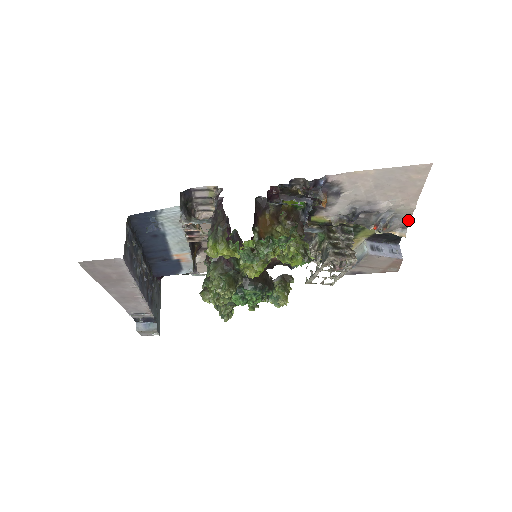
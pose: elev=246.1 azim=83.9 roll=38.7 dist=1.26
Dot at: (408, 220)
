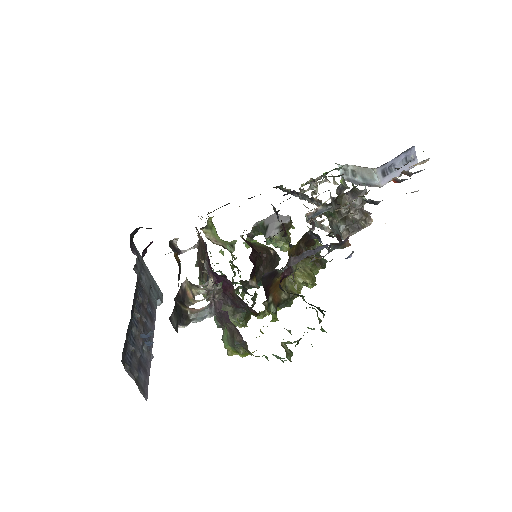
Dot at: occluded
